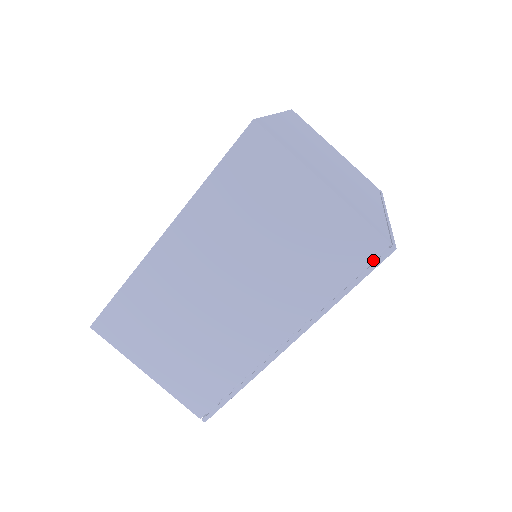
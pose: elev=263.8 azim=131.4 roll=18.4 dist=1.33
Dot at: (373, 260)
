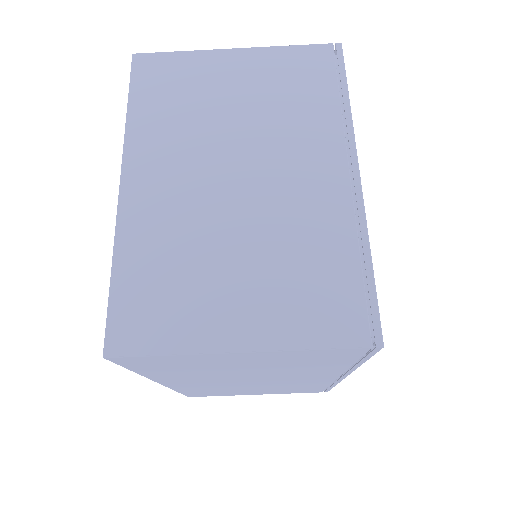
Dot at: occluded
